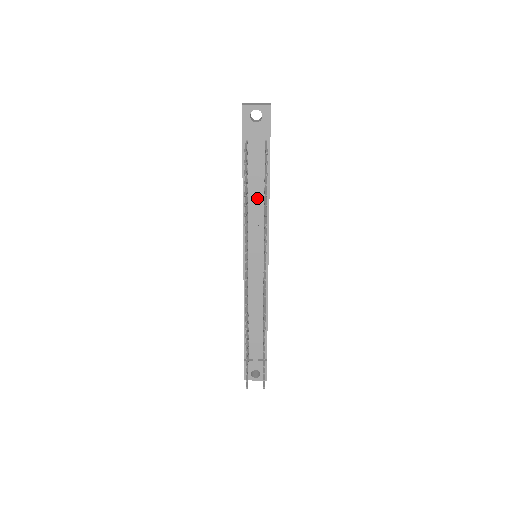
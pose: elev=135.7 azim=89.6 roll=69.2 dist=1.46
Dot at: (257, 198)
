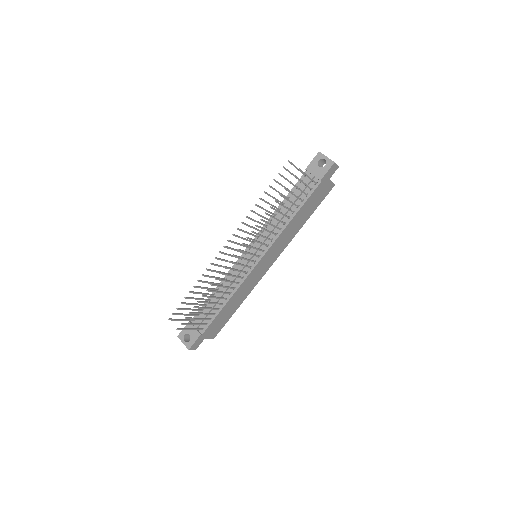
Dot at: (284, 213)
